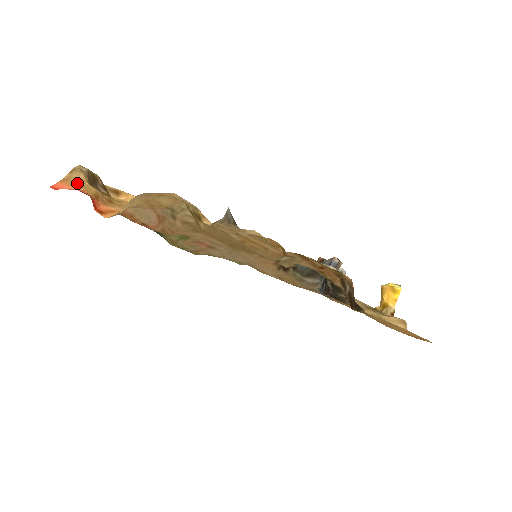
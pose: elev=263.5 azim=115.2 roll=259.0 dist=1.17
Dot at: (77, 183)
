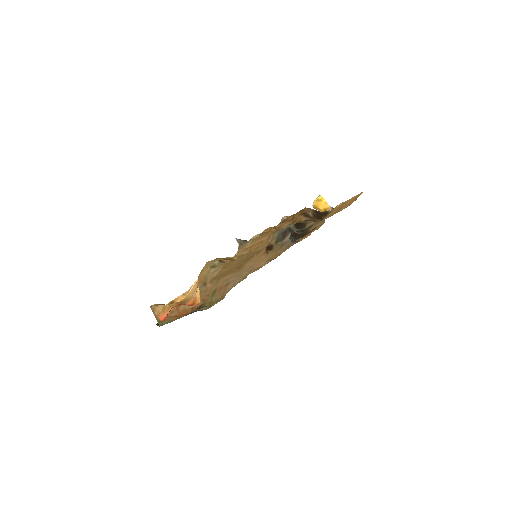
Dot at: (164, 310)
